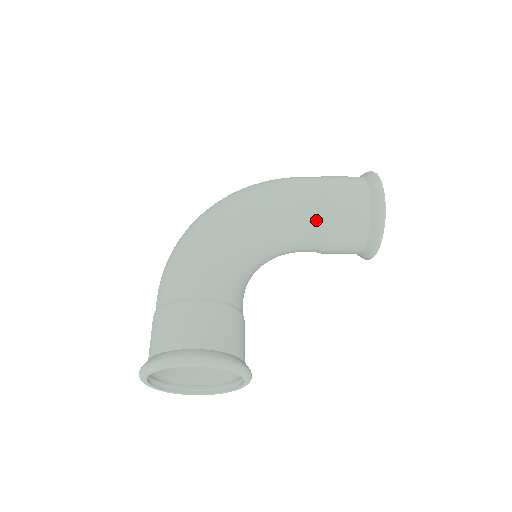
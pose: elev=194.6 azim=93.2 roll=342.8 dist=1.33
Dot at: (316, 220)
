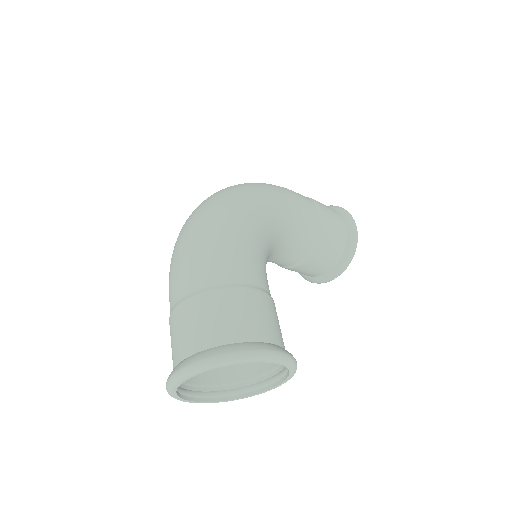
Dot at: (312, 236)
